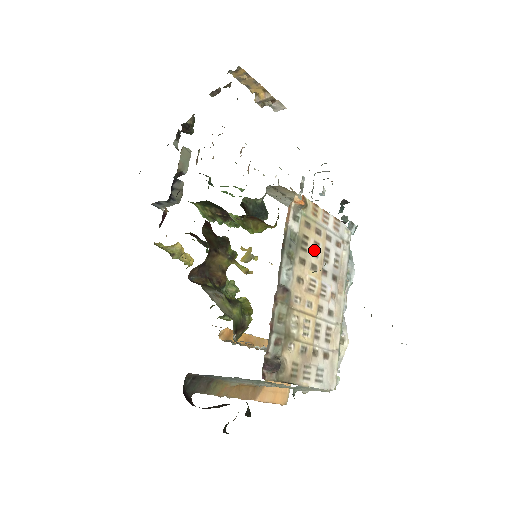
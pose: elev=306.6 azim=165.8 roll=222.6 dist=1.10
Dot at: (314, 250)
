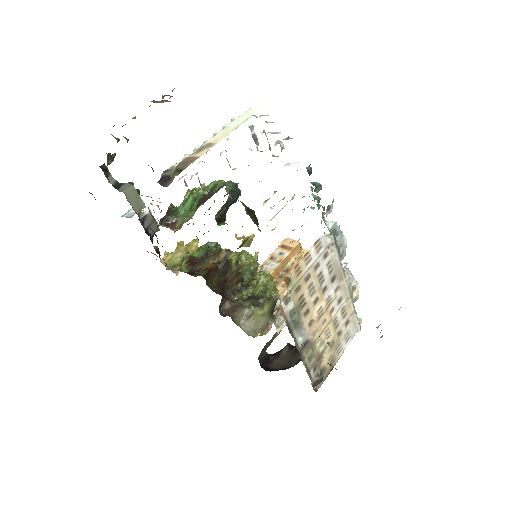
Dot at: (311, 292)
